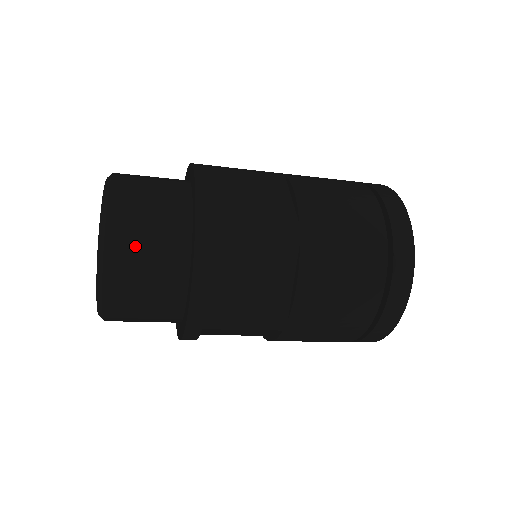
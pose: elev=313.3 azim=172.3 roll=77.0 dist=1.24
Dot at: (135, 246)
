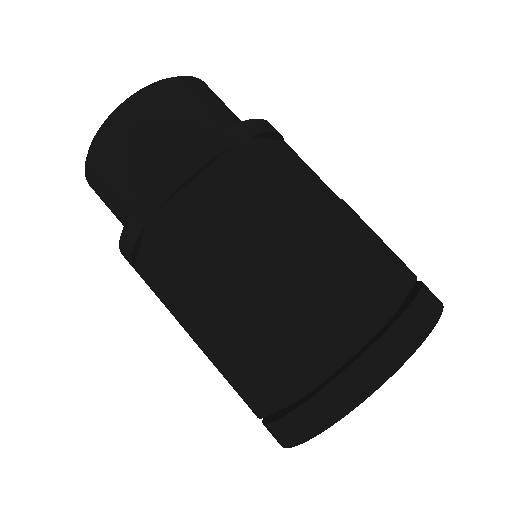
Dot at: (168, 108)
